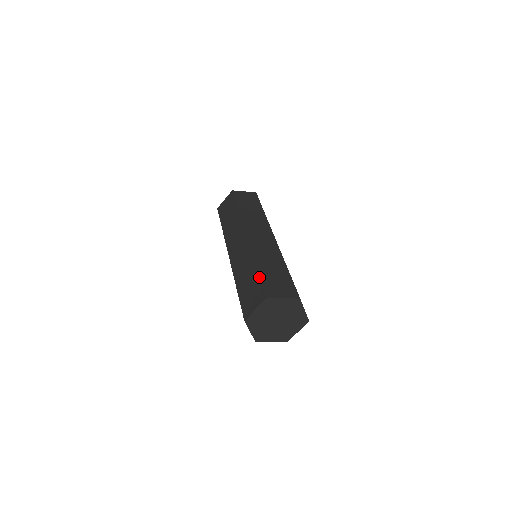
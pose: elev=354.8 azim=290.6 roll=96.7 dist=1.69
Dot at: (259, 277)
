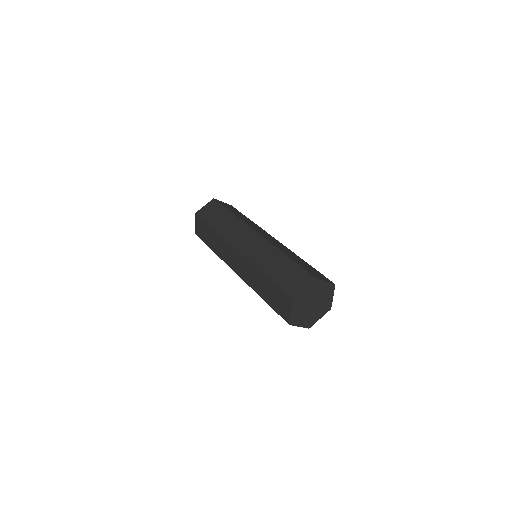
Dot at: (297, 264)
